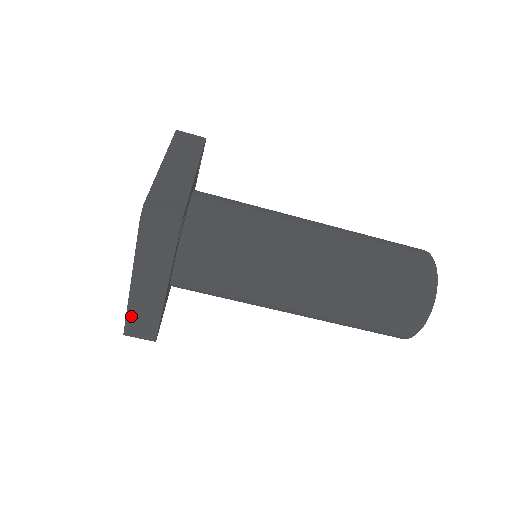
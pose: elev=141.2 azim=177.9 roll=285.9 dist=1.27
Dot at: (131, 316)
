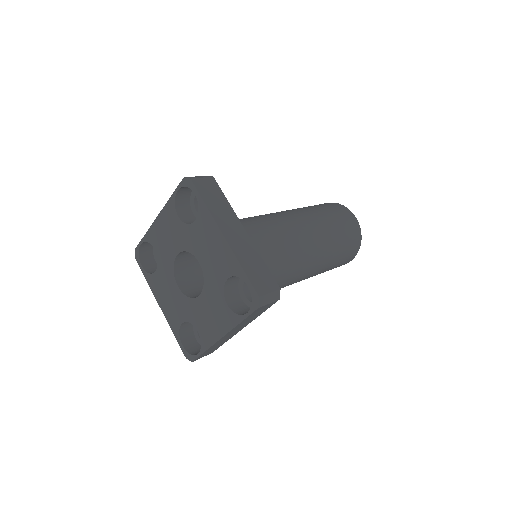
Dot at: (207, 351)
